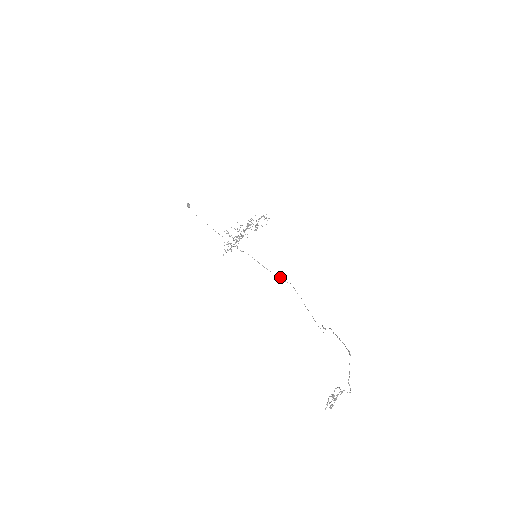
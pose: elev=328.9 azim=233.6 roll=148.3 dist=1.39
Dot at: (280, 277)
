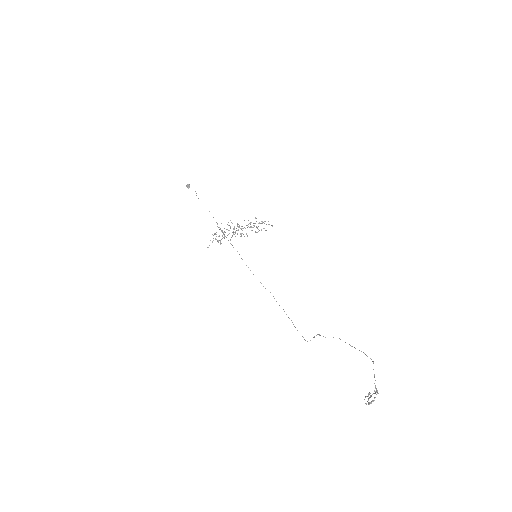
Dot at: occluded
